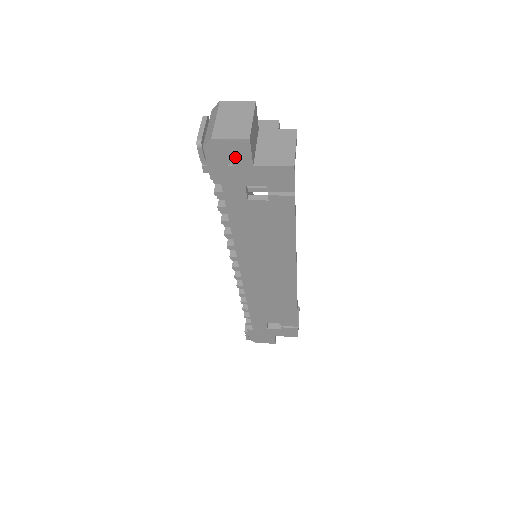
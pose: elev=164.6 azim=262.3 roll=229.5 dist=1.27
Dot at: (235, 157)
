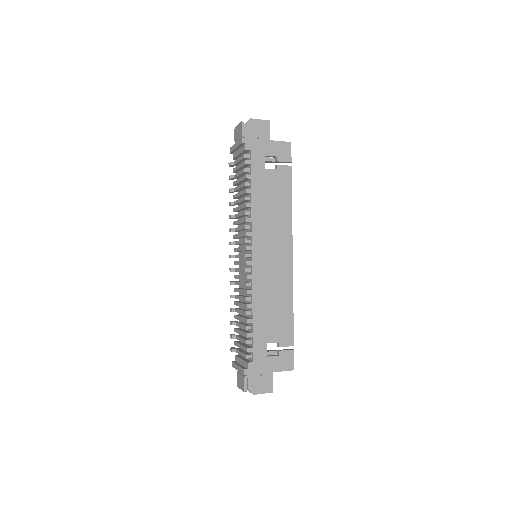
Dot at: (261, 133)
